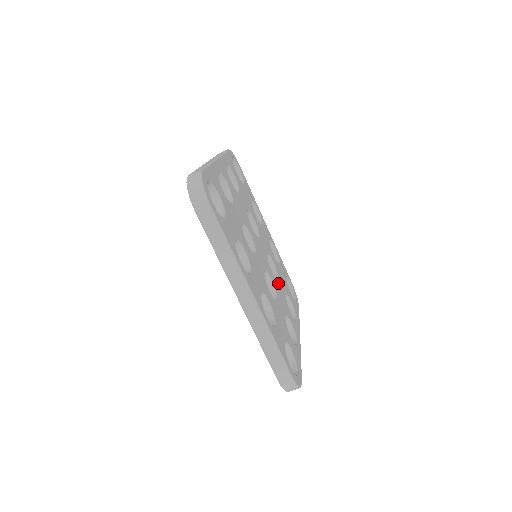
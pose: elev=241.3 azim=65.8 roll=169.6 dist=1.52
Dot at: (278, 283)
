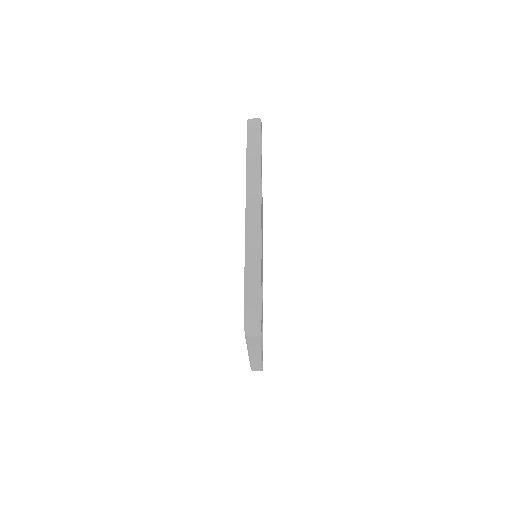
Dot at: (262, 258)
